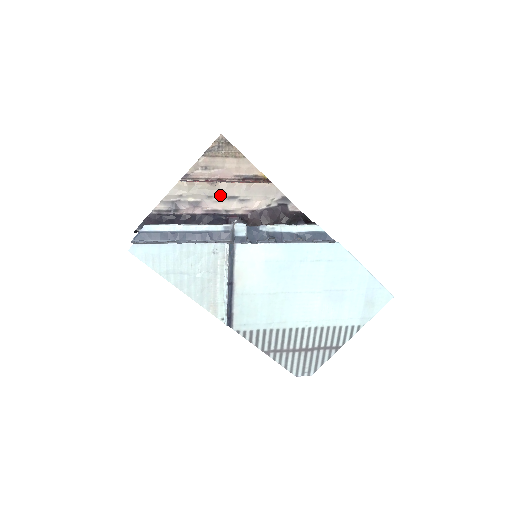
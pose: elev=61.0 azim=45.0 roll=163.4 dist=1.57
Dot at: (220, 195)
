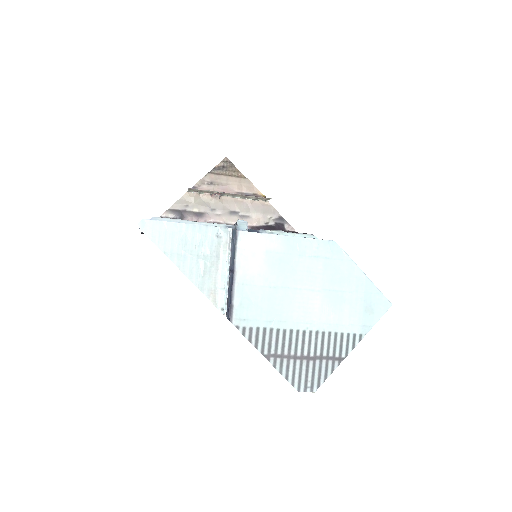
Dot at: (223, 209)
